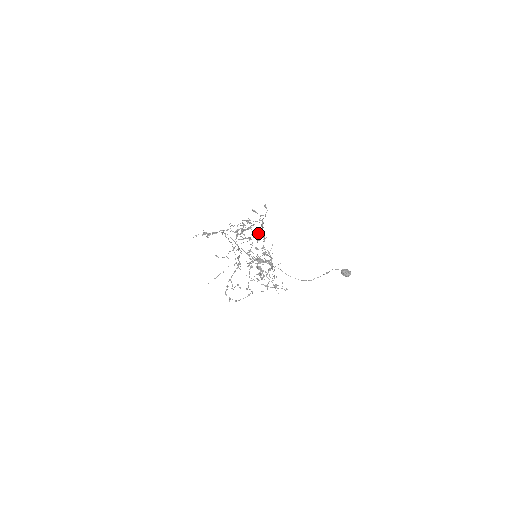
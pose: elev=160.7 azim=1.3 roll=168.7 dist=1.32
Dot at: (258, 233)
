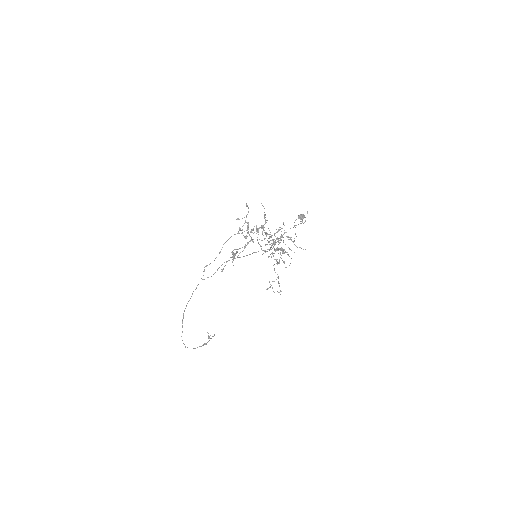
Dot at: (256, 228)
